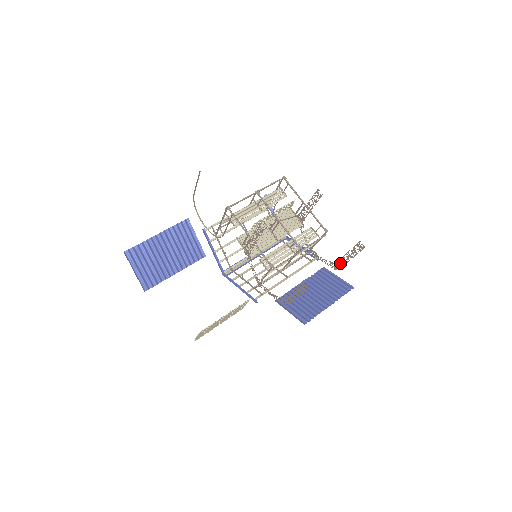
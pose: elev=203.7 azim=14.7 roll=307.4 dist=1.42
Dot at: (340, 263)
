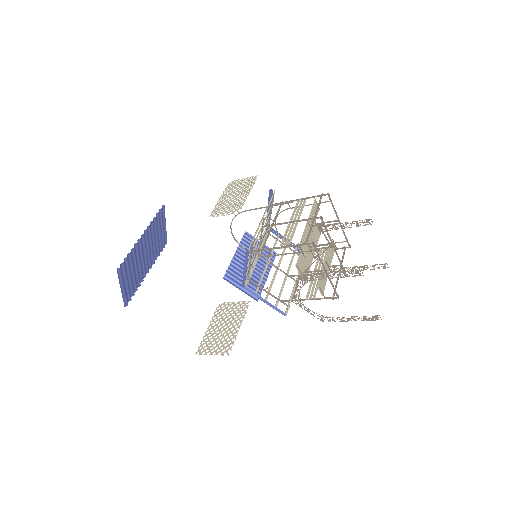
Dot at: occluded
